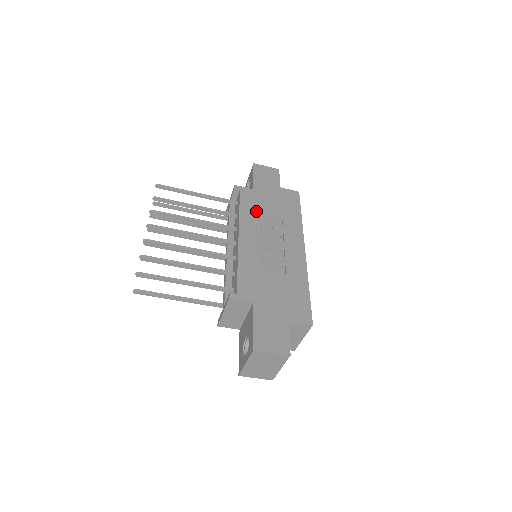
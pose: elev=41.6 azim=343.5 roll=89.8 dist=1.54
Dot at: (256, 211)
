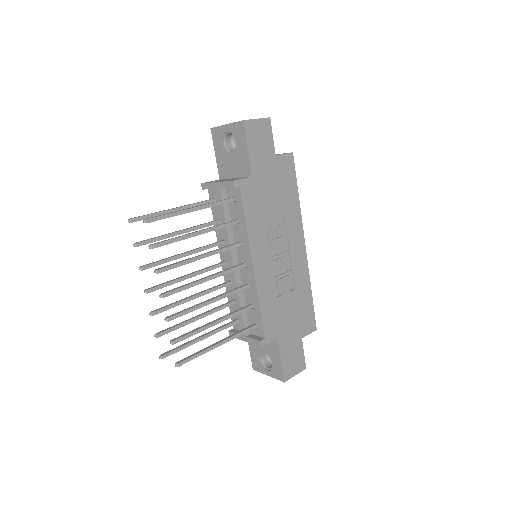
Dot at: (261, 215)
